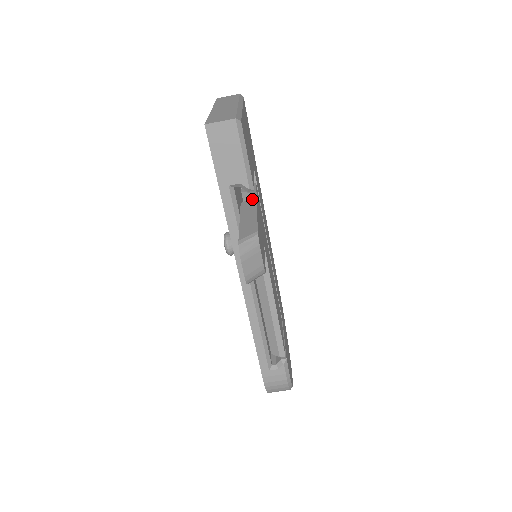
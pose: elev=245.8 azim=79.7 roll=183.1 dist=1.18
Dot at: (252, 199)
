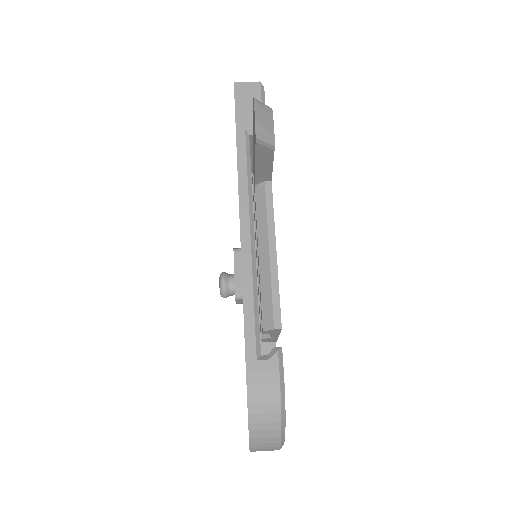
Dot at: occluded
